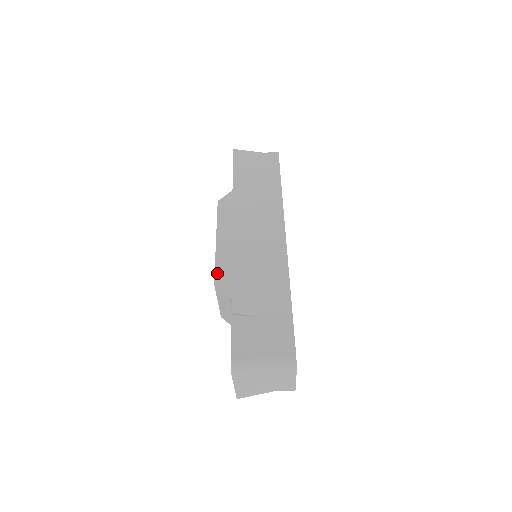
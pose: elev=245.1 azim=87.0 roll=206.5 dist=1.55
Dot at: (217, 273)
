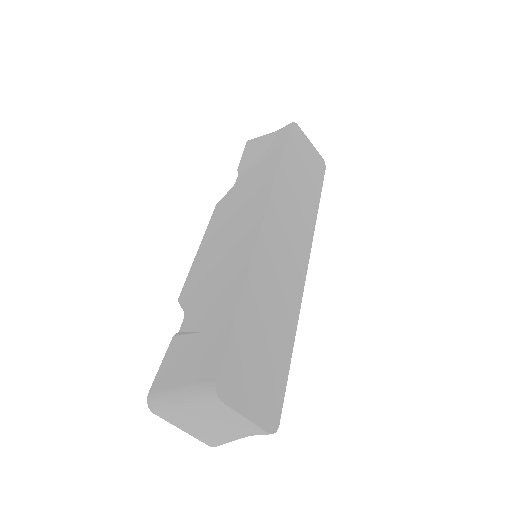
Dot at: (184, 287)
